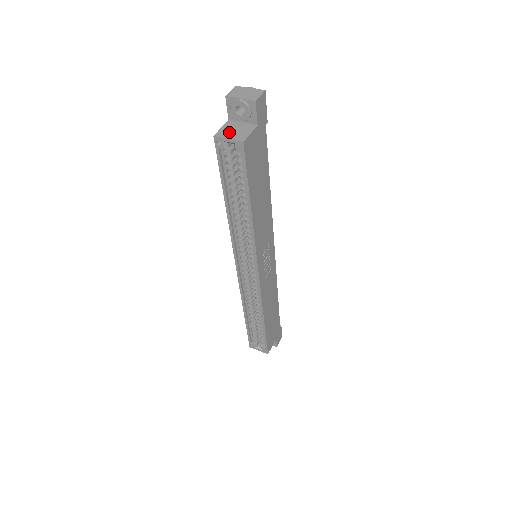
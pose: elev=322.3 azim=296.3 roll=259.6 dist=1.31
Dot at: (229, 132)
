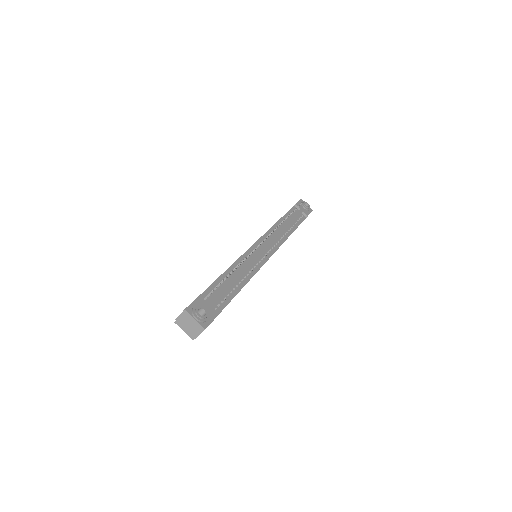
Dot at: occluded
